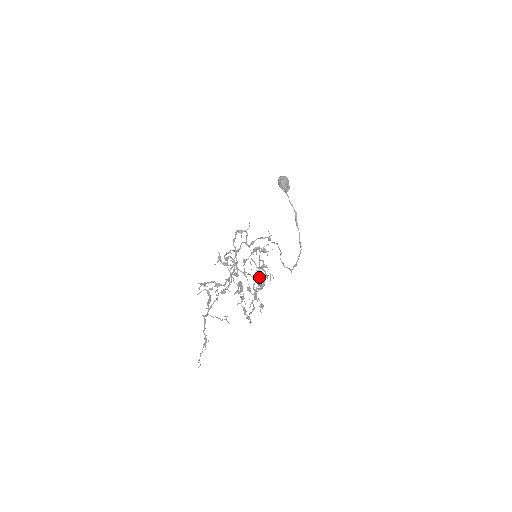
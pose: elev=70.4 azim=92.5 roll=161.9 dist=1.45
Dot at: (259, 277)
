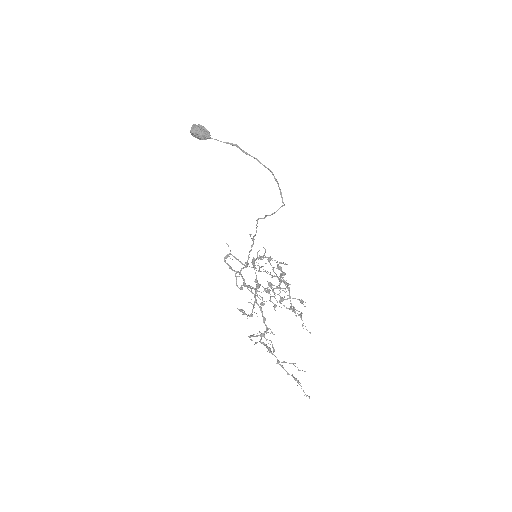
Dot at: occluded
